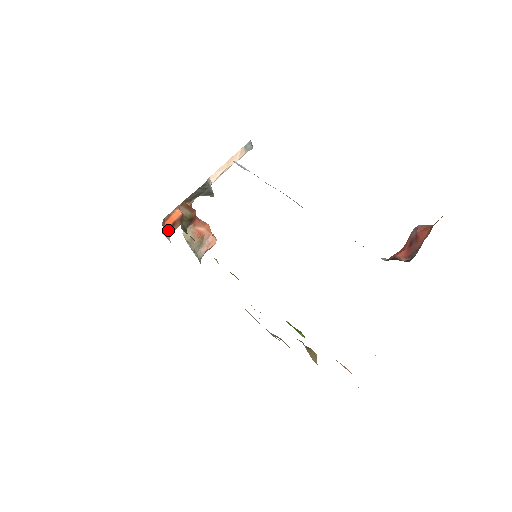
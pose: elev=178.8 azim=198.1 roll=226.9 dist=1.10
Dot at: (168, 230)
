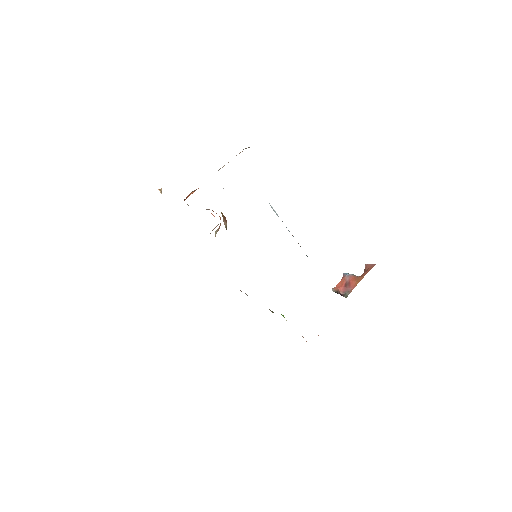
Dot at: occluded
